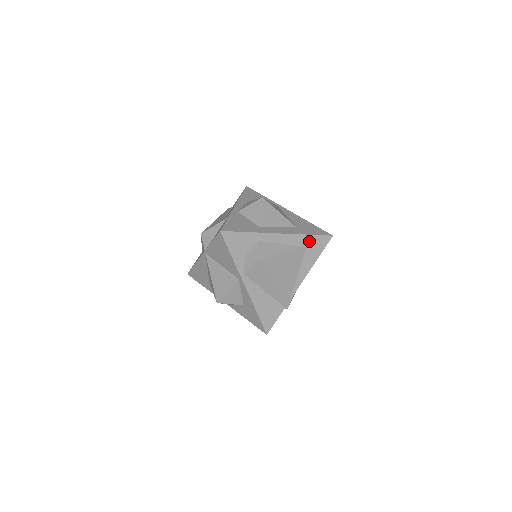
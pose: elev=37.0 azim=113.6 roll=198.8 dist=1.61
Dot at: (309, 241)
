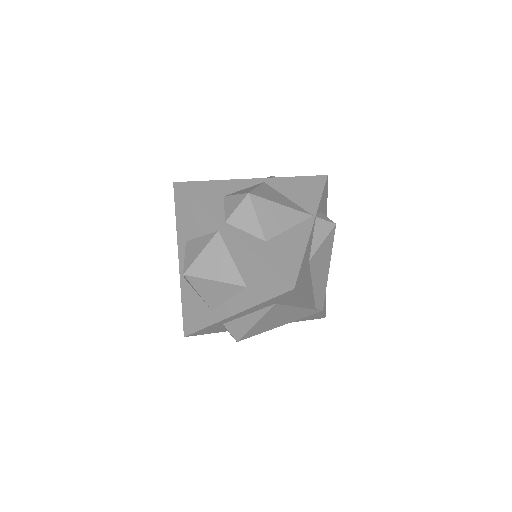
Dot at: (271, 302)
